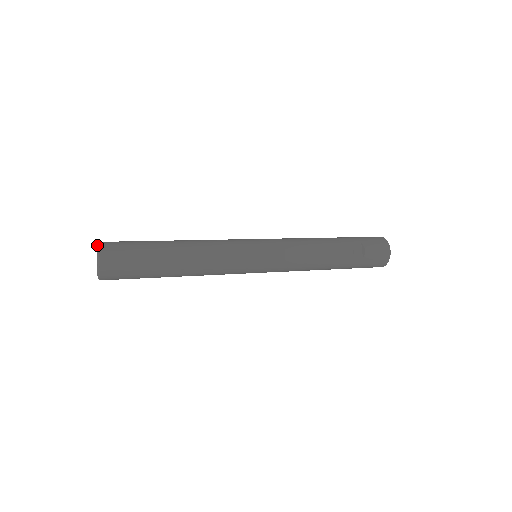
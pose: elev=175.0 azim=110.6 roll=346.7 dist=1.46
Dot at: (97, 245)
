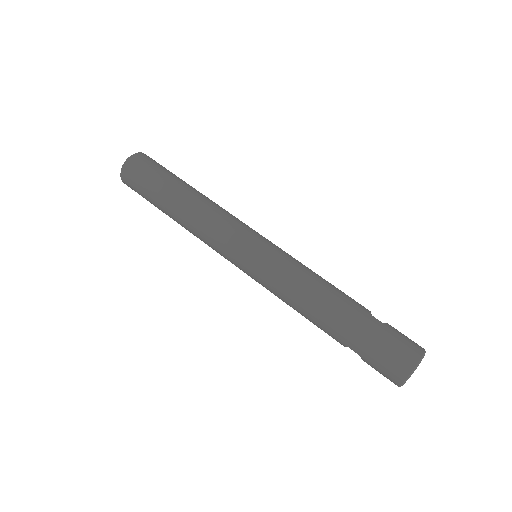
Dot at: occluded
